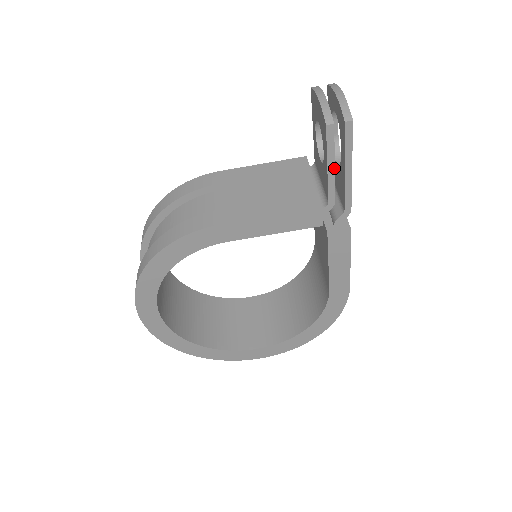
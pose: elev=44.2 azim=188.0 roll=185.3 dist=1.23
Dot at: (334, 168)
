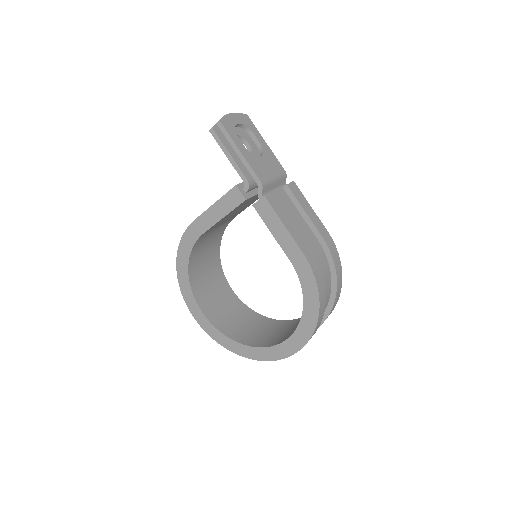
Dot at: (231, 156)
